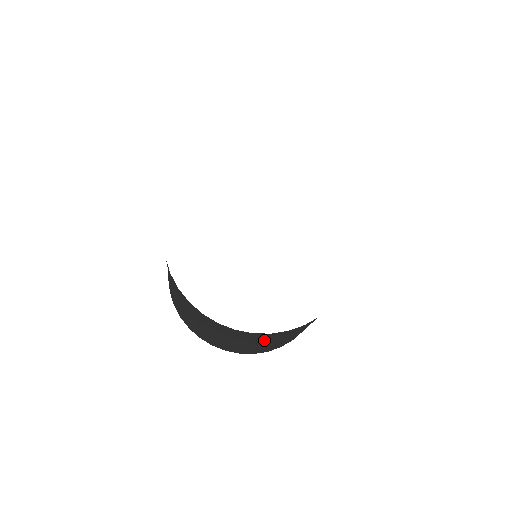
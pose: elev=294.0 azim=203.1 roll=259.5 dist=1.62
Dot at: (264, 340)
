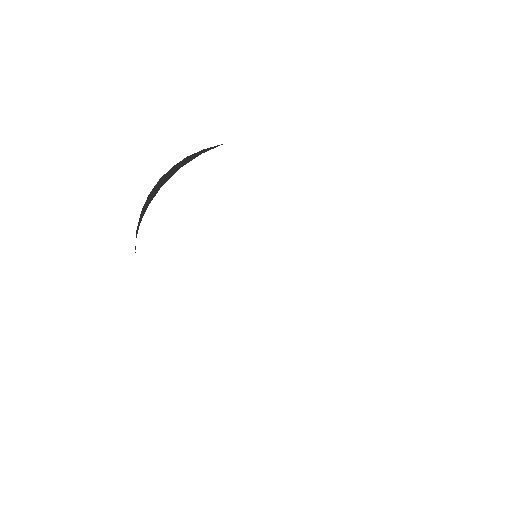
Dot at: occluded
